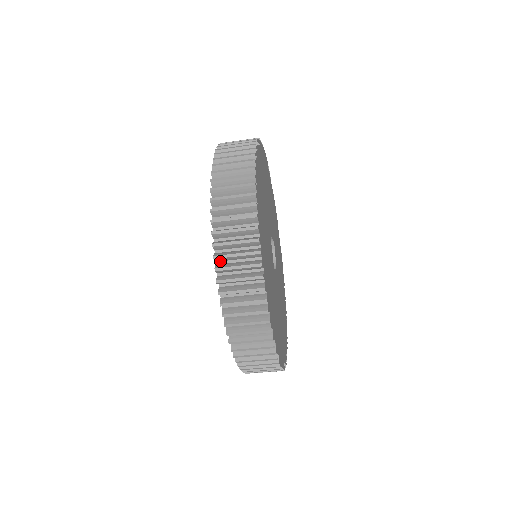
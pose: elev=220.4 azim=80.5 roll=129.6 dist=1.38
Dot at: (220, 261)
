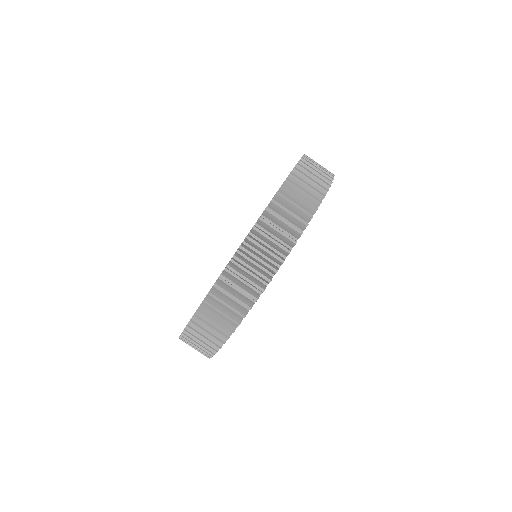
Dot at: occluded
